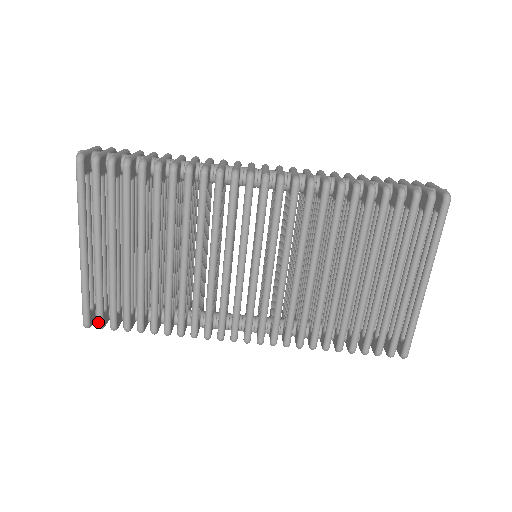
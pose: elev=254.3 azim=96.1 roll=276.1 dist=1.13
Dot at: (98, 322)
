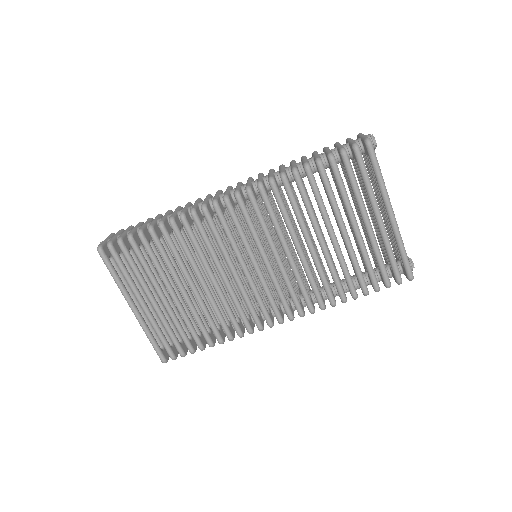
Dot at: (170, 355)
